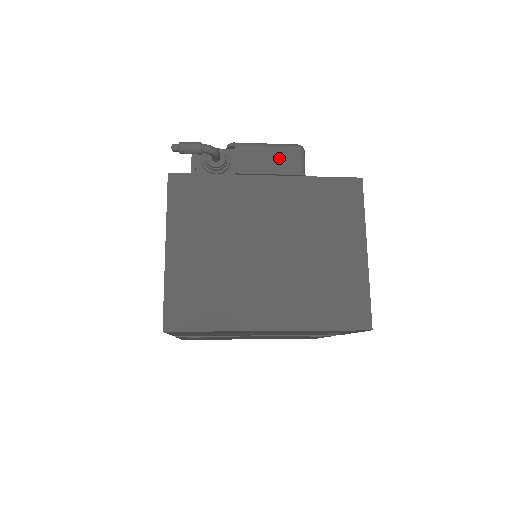
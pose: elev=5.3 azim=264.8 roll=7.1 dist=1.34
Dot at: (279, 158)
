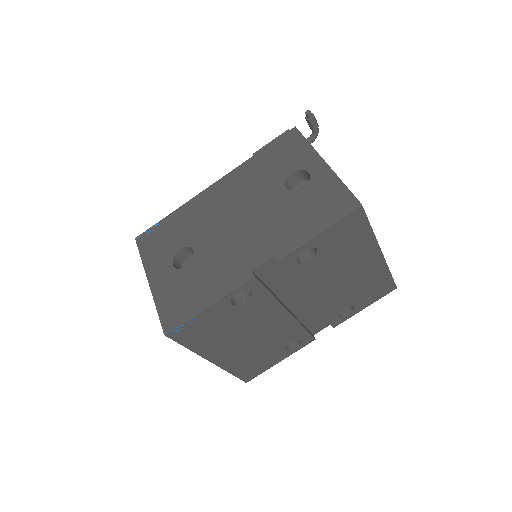
Dot at: occluded
